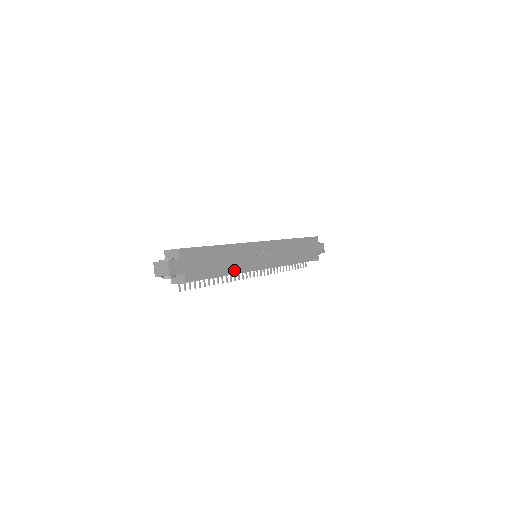
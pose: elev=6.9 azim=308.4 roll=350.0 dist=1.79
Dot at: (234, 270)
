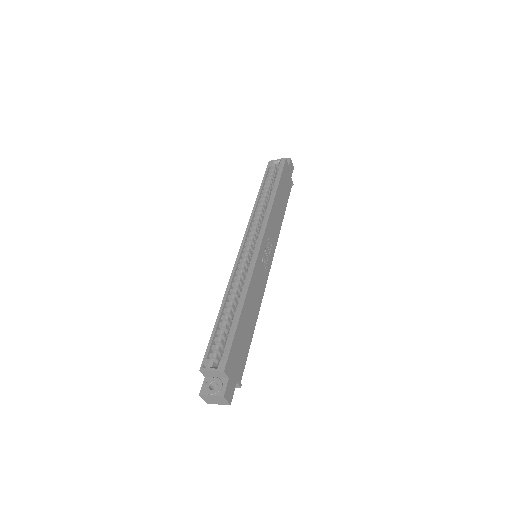
Dot at: (258, 310)
